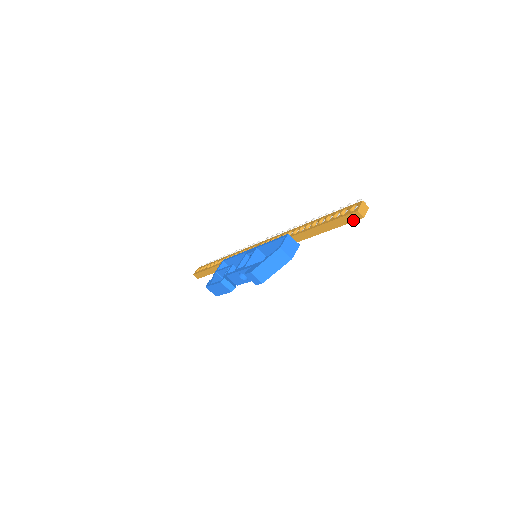
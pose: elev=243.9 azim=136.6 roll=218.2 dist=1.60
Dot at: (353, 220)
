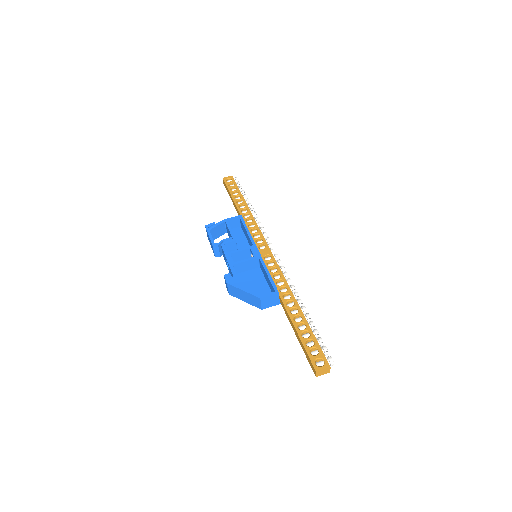
Dot at: (311, 365)
